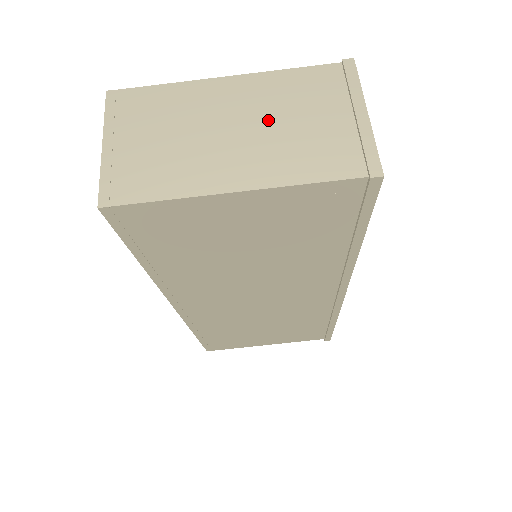
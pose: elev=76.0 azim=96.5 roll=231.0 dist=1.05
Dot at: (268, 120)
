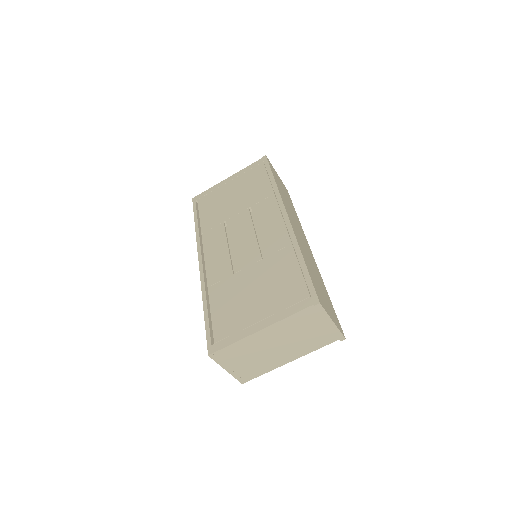
Dot at: (291, 338)
